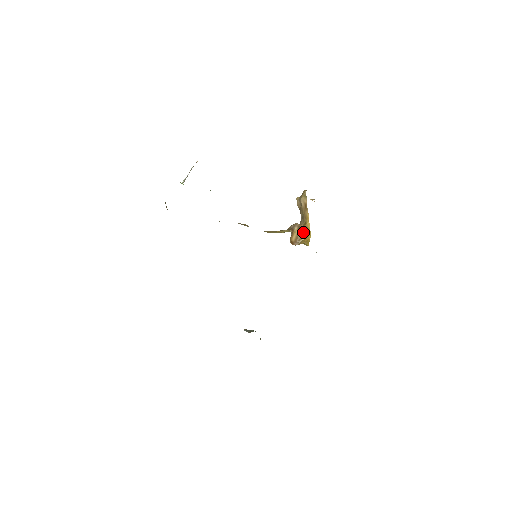
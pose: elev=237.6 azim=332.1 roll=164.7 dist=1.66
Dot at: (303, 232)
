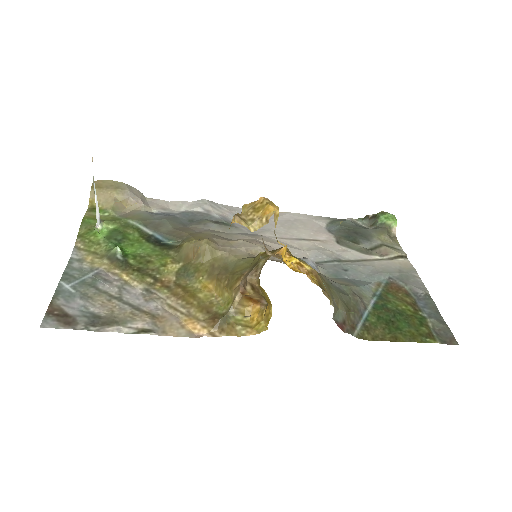
Dot at: (261, 294)
